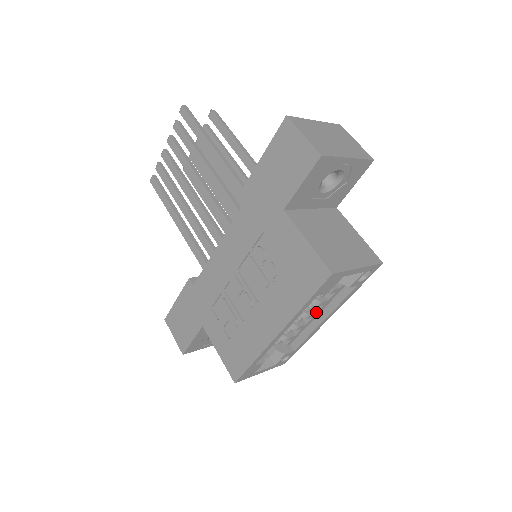
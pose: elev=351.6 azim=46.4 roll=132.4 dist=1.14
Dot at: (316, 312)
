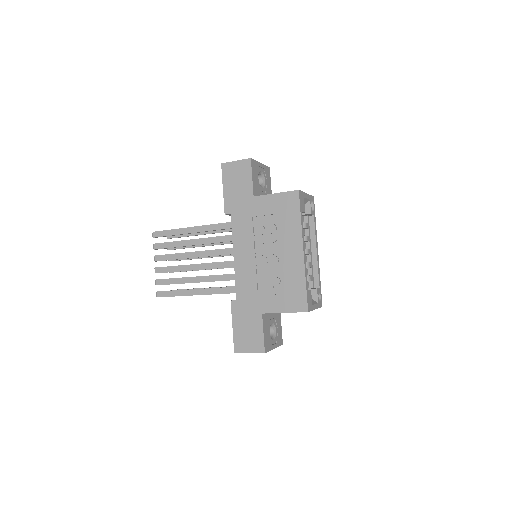
Dot at: (309, 249)
